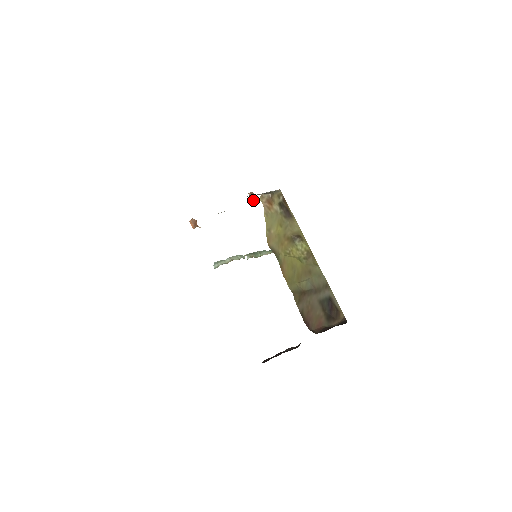
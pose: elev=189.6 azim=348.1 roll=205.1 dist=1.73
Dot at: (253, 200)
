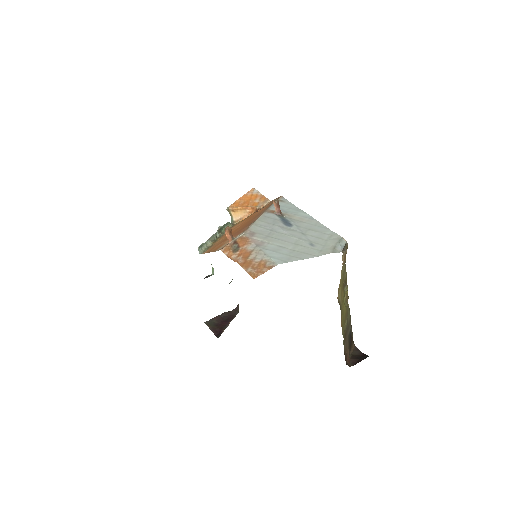
Dot at: (278, 210)
